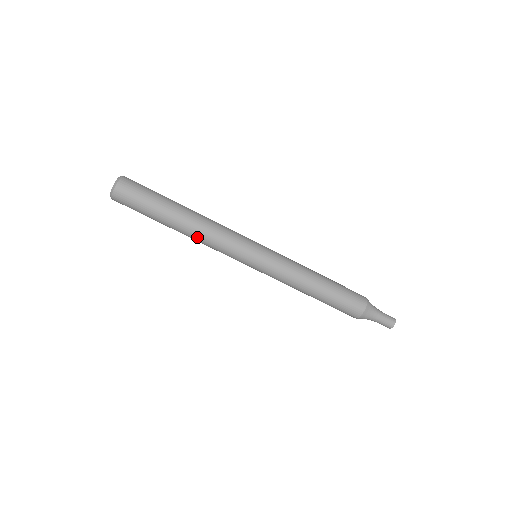
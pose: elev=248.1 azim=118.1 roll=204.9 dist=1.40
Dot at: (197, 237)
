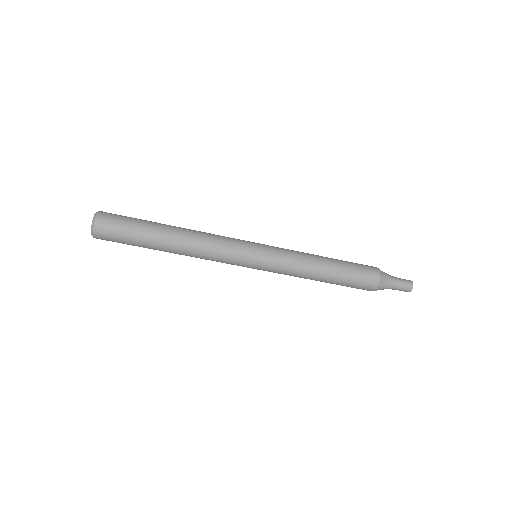
Dot at: (191, 253)
